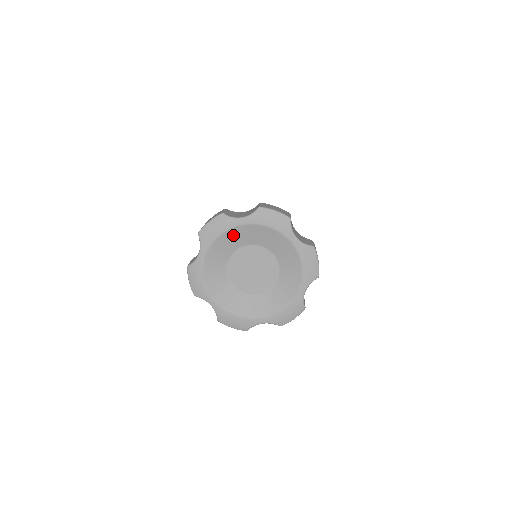
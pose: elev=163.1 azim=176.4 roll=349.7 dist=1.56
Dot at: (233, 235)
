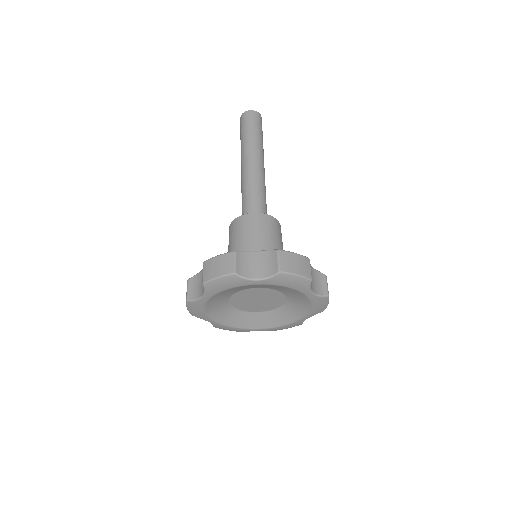
Dot at: (213, 303)
